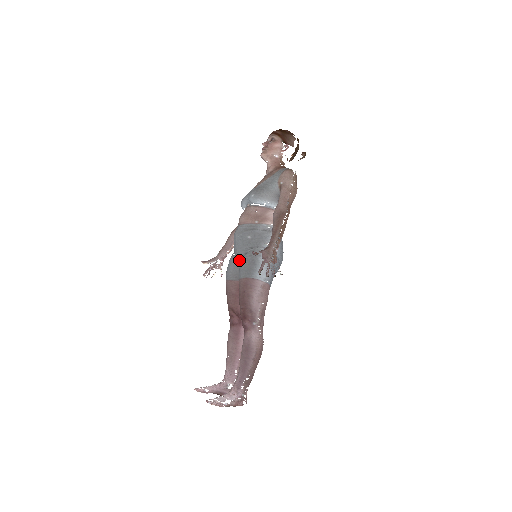
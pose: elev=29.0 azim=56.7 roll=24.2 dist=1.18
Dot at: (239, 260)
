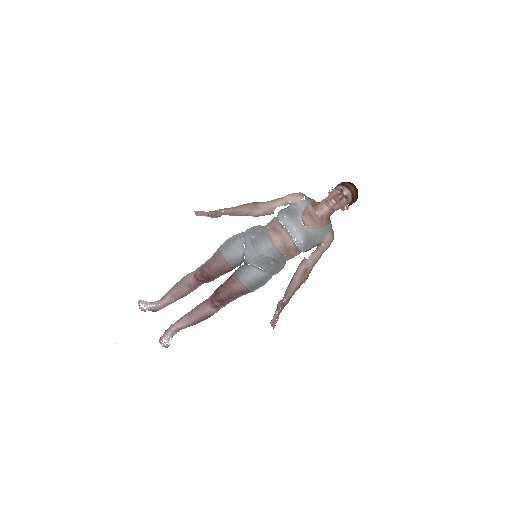
Dot at: (248, 262)
